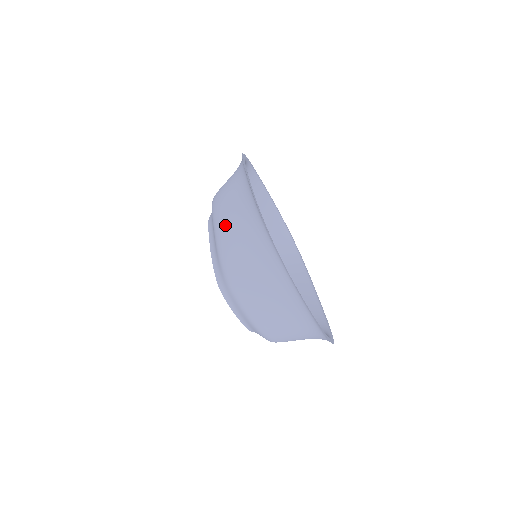
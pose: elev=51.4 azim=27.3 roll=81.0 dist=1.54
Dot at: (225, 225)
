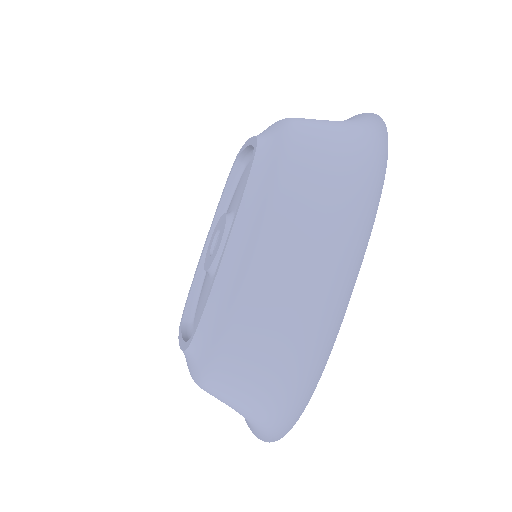
Dot at: (265, 312)
